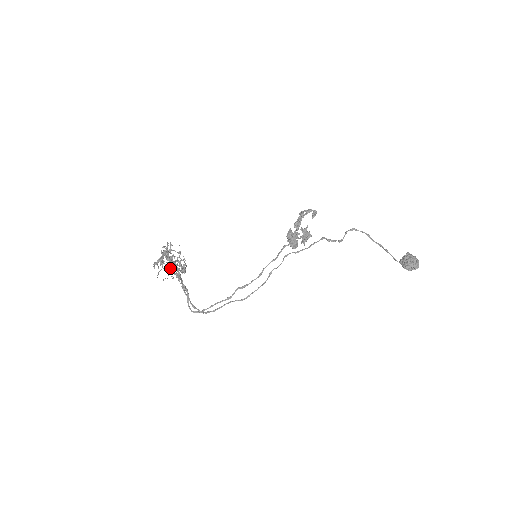
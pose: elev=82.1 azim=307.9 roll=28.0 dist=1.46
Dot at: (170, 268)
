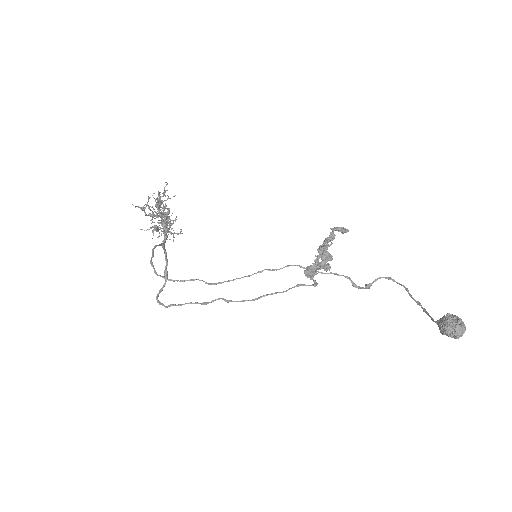
Dot at: (156, 225)
